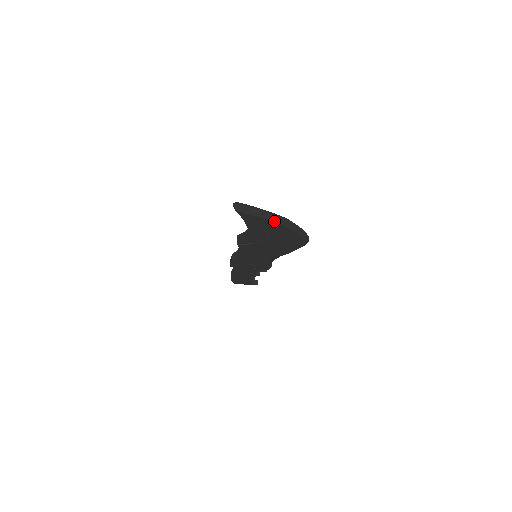
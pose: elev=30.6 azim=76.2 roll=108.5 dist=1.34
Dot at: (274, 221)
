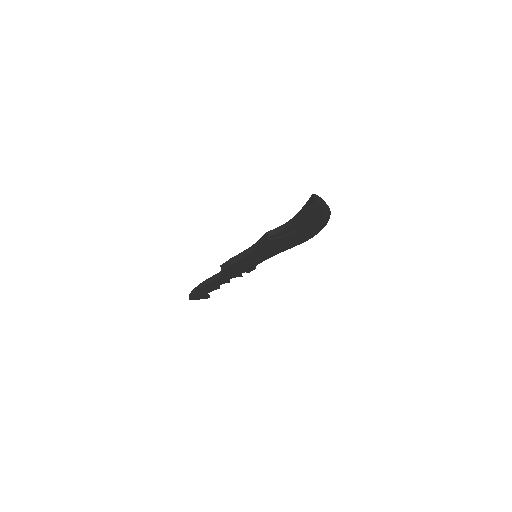
Dot at: (325, 210)
